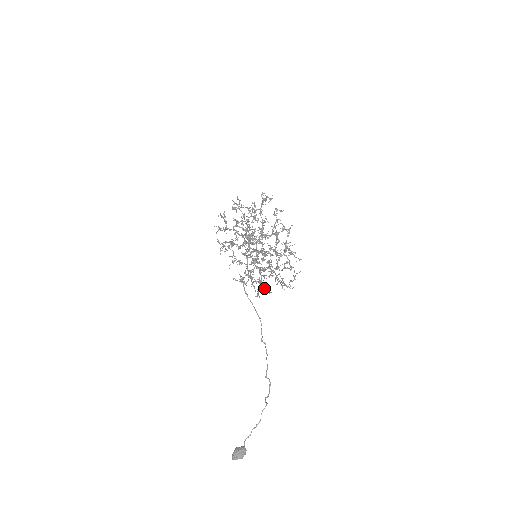
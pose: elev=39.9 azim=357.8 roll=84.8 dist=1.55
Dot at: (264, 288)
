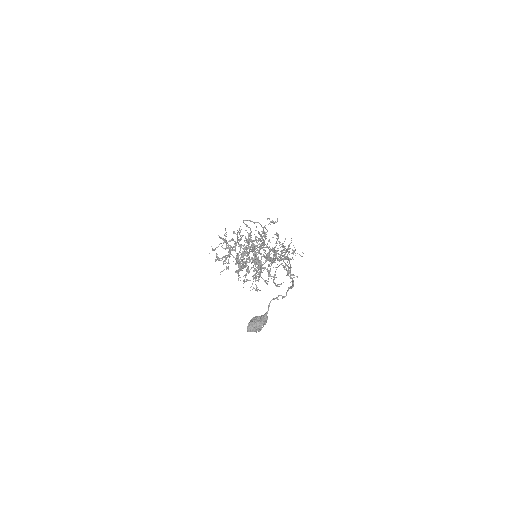
Dot at: (257, 289)
